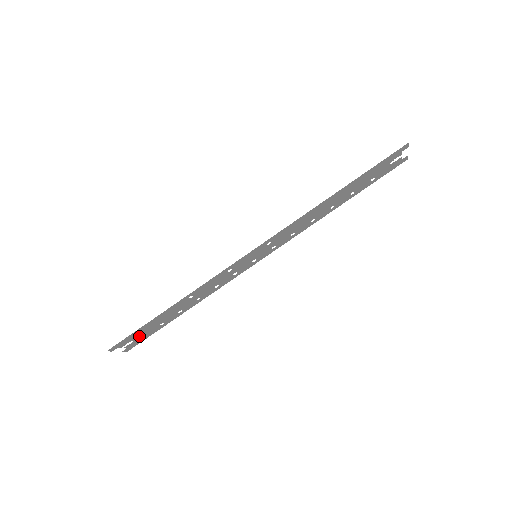
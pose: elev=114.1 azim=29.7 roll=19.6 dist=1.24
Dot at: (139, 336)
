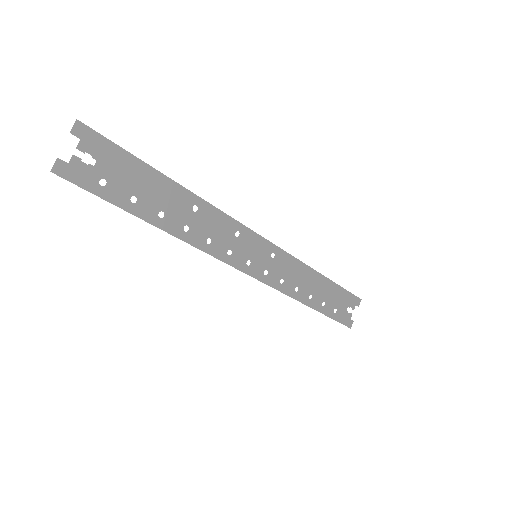
Dot at: (106, 171)
